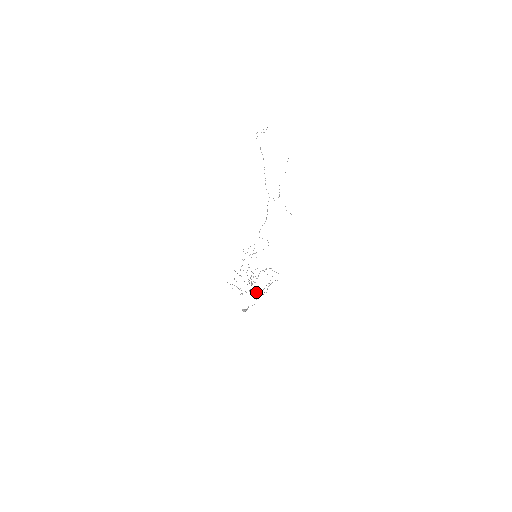
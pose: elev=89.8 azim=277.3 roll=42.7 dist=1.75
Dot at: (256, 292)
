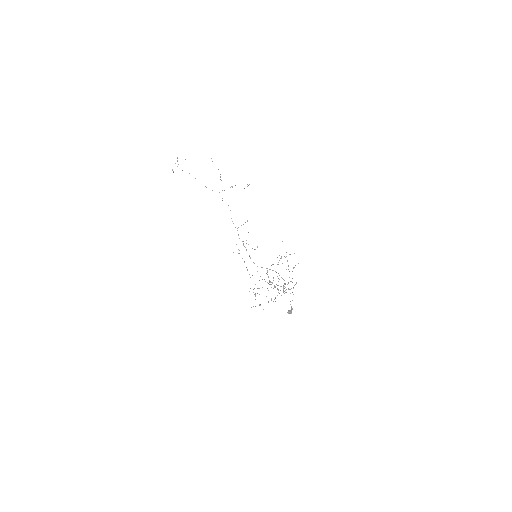
Dot at: occluded
